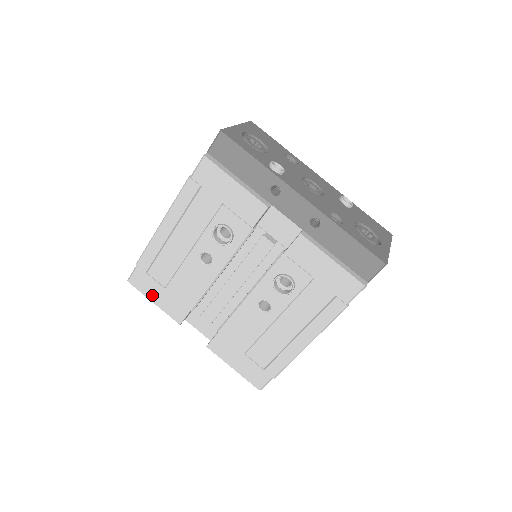
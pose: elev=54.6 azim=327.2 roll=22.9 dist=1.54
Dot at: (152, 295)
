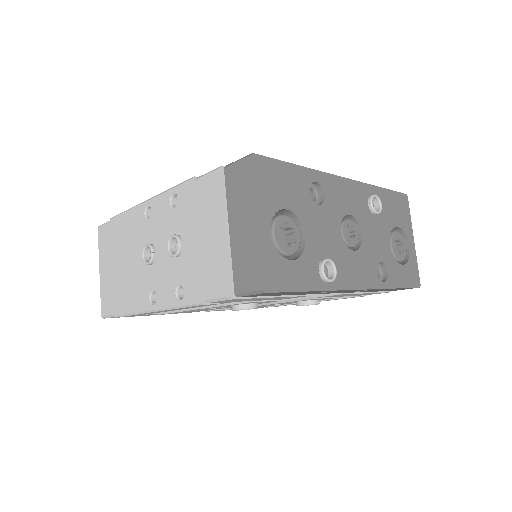
Dot at: occluded
